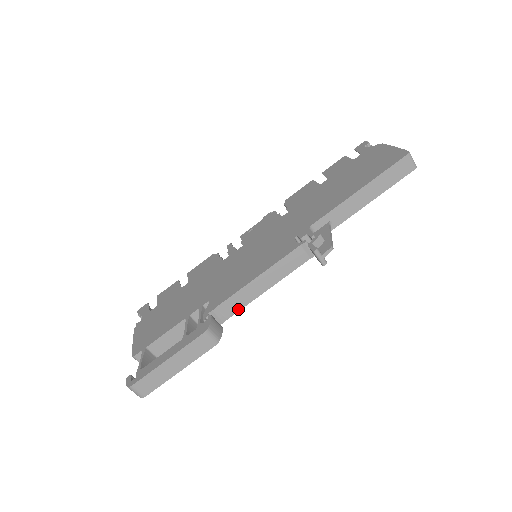
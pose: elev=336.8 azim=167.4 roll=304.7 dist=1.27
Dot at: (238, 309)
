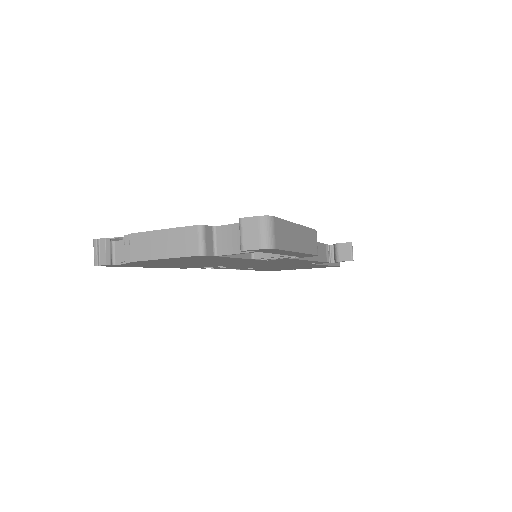
Dot at: occluded
